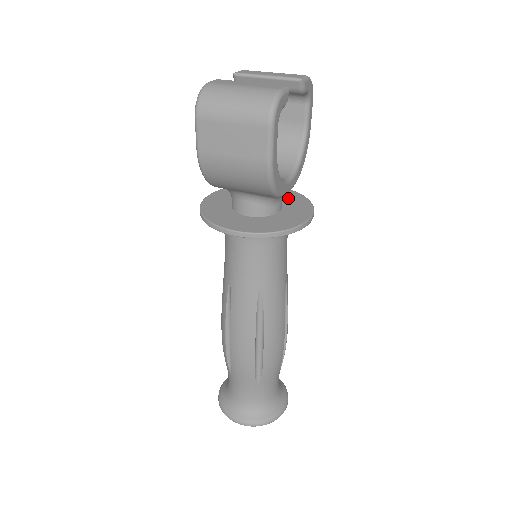
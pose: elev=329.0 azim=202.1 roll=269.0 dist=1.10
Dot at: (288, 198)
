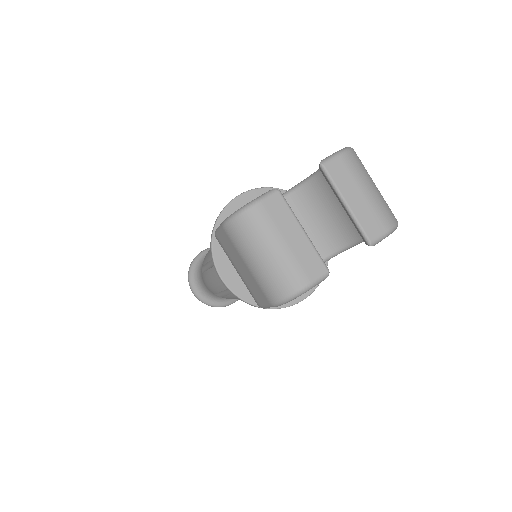
Dot at: occluded
